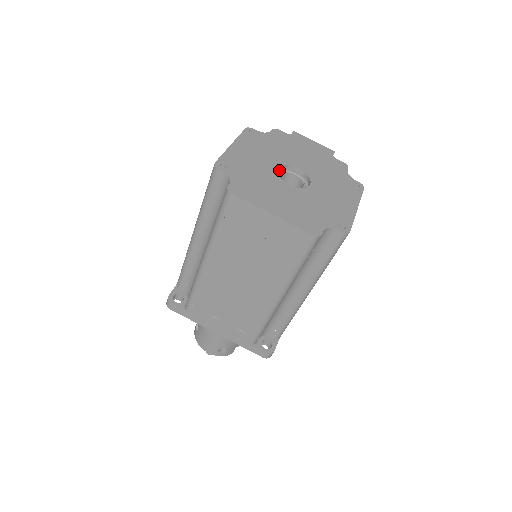
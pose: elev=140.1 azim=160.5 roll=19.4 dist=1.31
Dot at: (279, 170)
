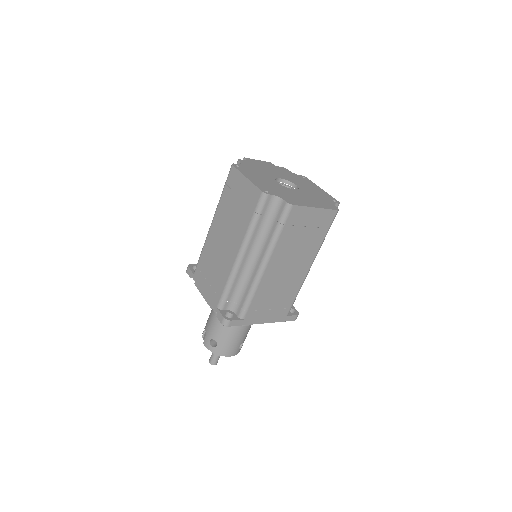
Dot at: occluded
